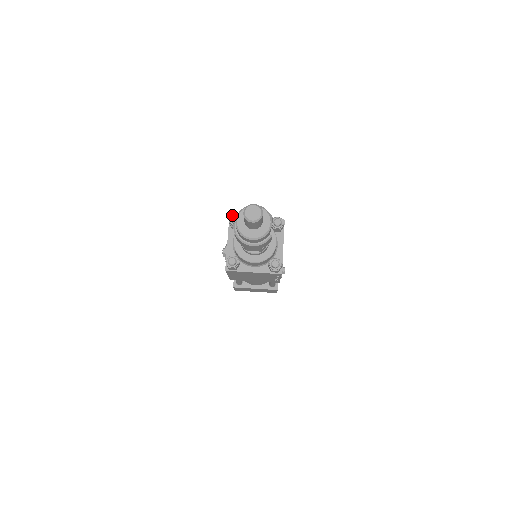
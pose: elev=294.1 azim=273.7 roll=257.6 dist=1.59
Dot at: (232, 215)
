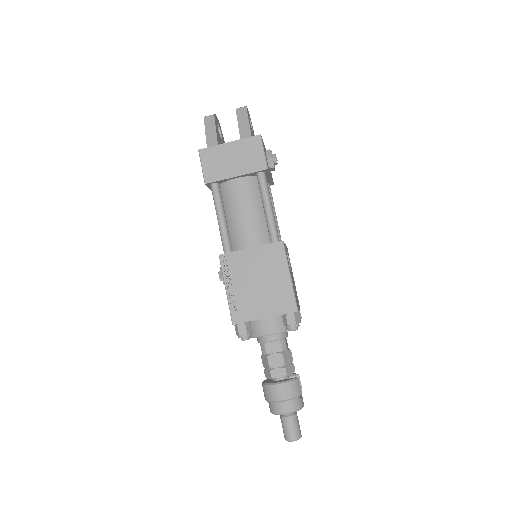
Dot at: (239, 335)
